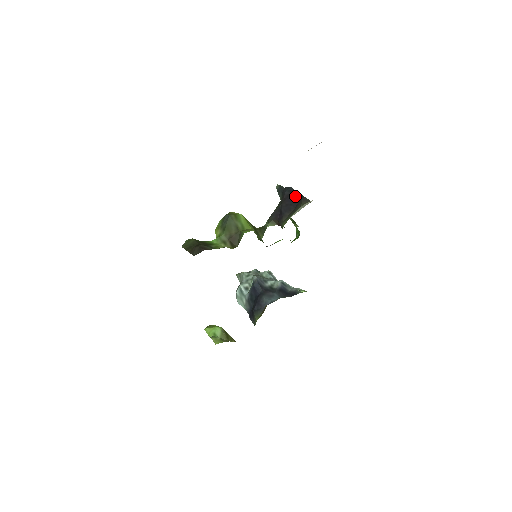
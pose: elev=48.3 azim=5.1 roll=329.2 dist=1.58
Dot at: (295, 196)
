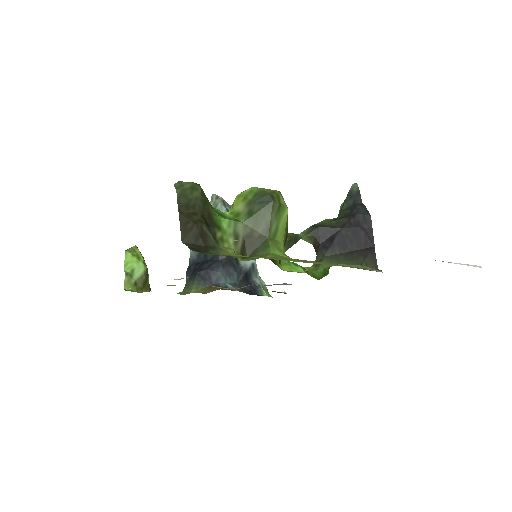
Dot at: (365, 235)
